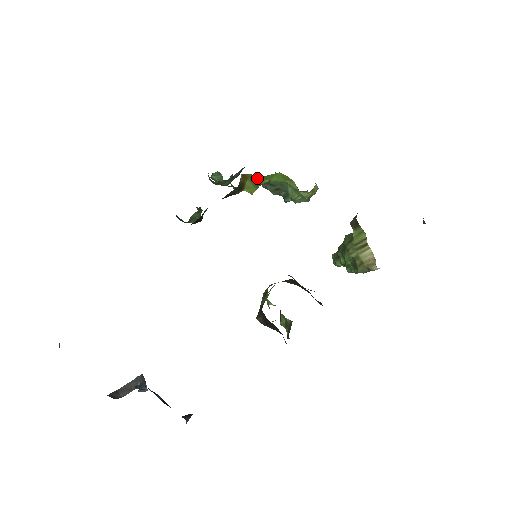
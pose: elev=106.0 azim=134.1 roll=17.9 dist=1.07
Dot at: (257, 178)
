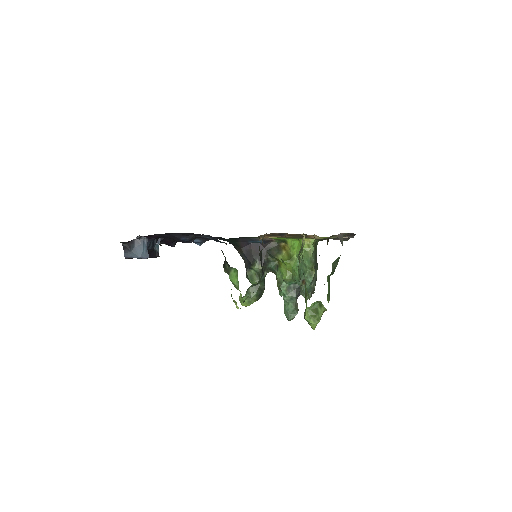
Dot at: (290, 252)
